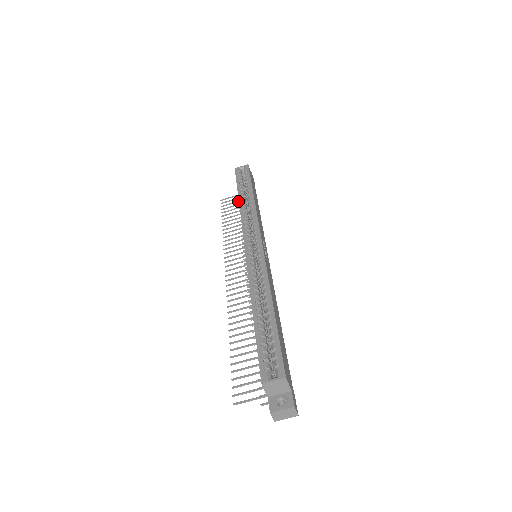
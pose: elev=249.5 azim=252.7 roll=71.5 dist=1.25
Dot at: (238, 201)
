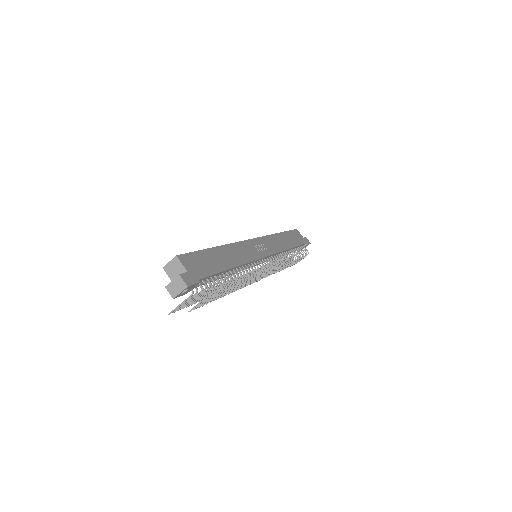
Dot at: occluded
